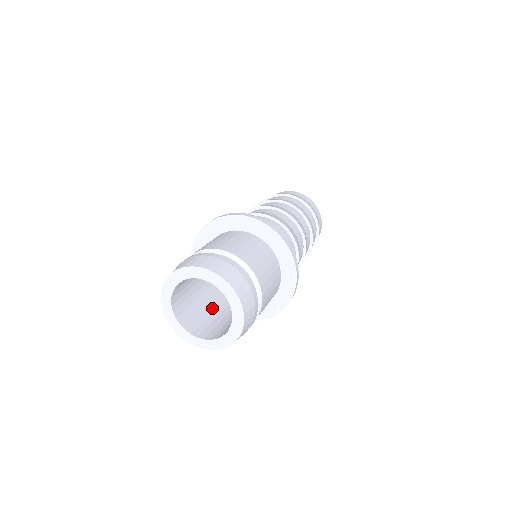
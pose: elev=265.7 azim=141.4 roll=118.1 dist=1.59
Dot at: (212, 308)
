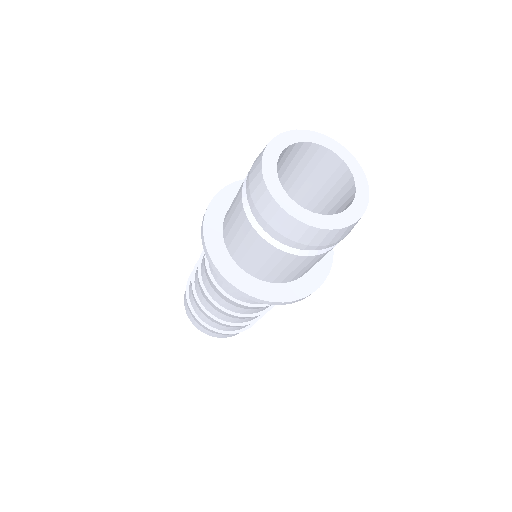
Dot at: occluded
